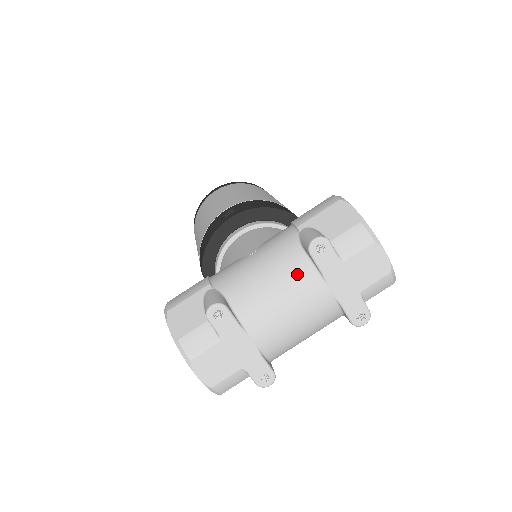
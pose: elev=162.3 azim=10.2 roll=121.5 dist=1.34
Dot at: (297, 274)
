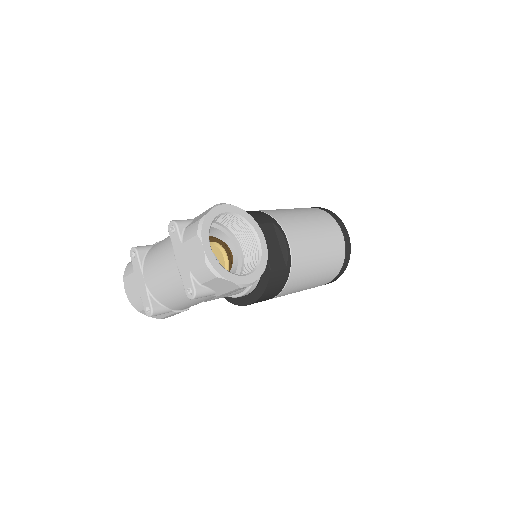
Dot at: (169, 245)
